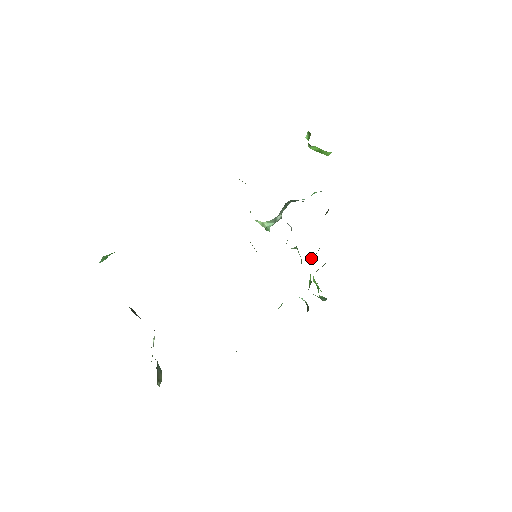
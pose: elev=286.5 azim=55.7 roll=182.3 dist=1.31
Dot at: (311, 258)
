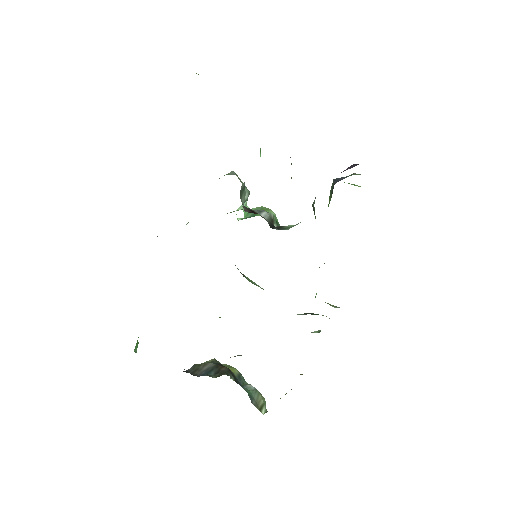
Dot at: (313, 209)
